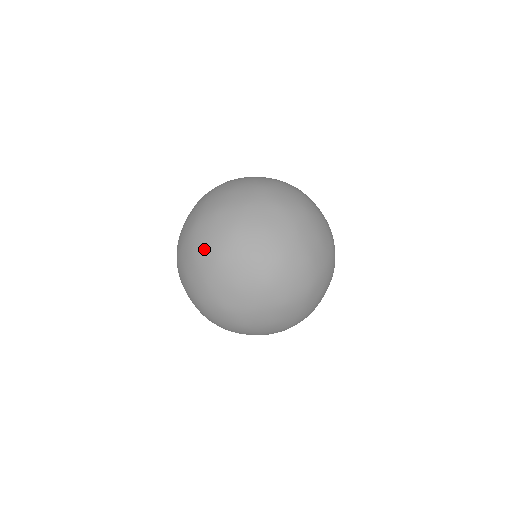
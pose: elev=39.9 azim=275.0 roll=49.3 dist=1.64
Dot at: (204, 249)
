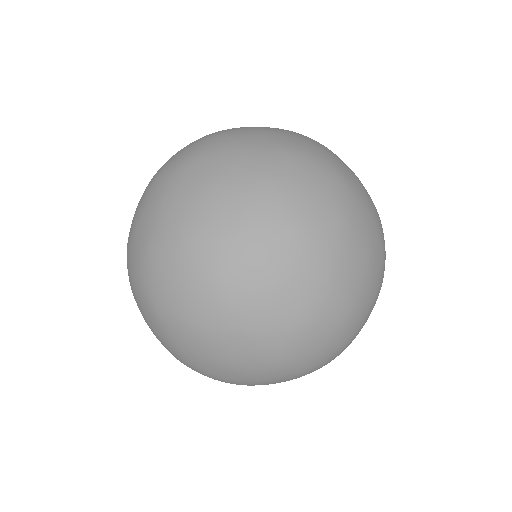
Dot at: (168, 308)
